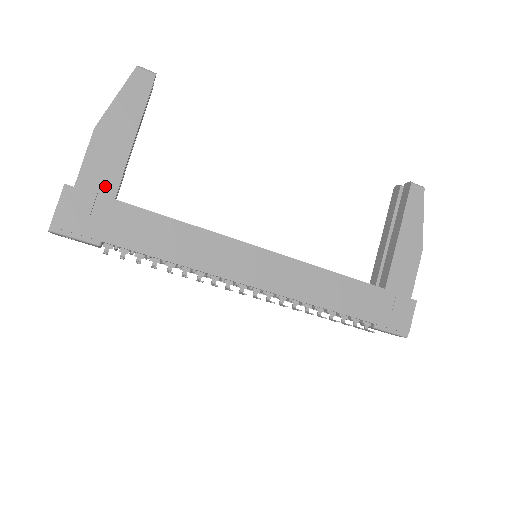
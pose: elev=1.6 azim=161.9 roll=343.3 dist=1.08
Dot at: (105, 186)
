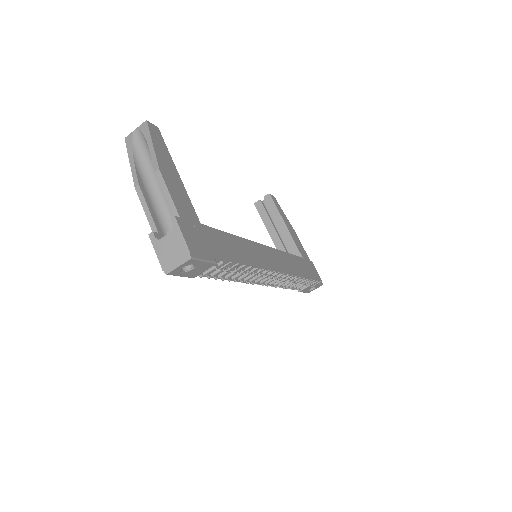
Dot at: (191, 214)
